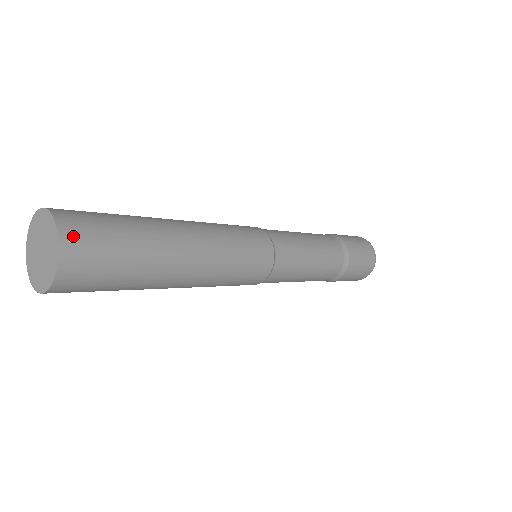
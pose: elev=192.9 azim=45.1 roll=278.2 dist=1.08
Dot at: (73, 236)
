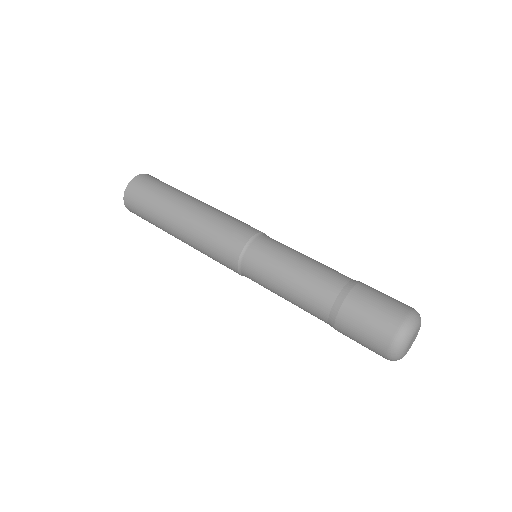
Dot at: (152, 177)
